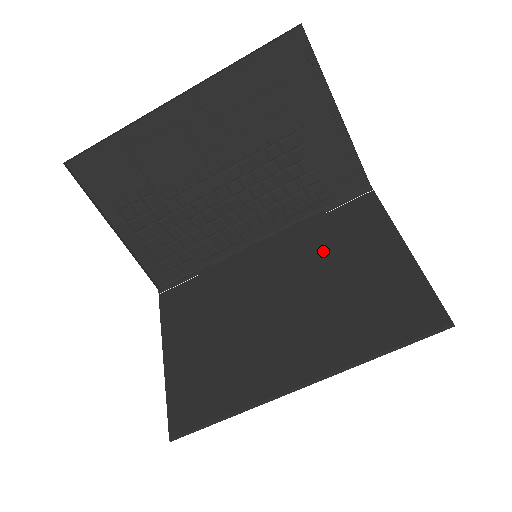
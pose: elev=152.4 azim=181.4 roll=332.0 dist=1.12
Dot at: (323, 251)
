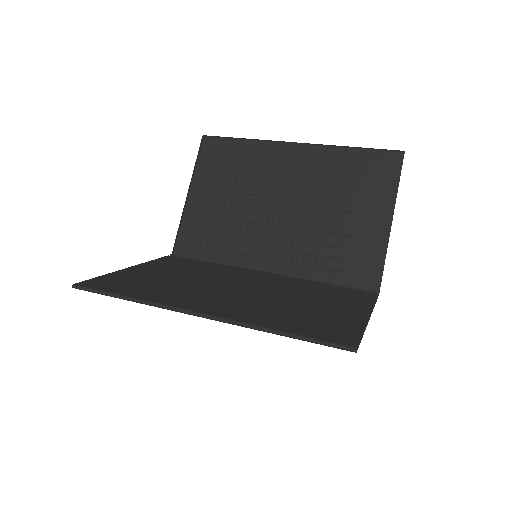
Dot at: (305, 291)
